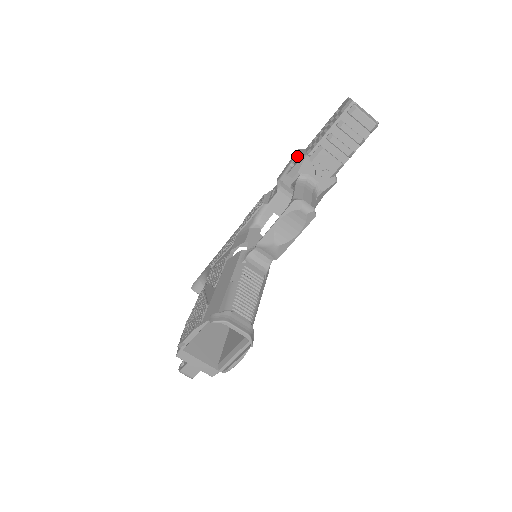
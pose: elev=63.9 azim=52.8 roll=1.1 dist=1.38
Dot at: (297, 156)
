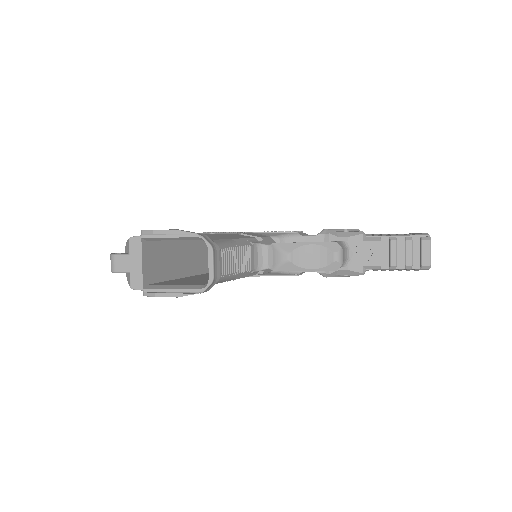
Dot at: (355, 230)
